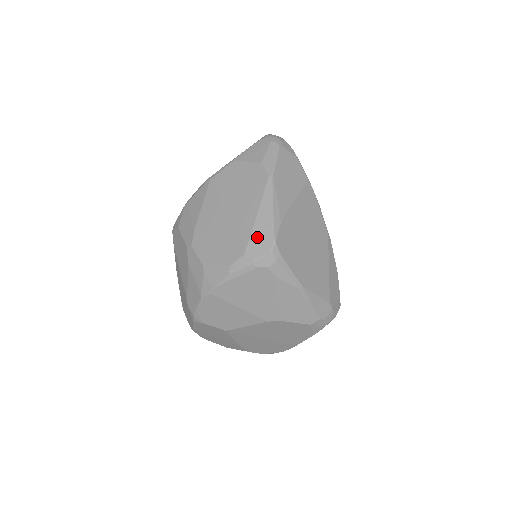
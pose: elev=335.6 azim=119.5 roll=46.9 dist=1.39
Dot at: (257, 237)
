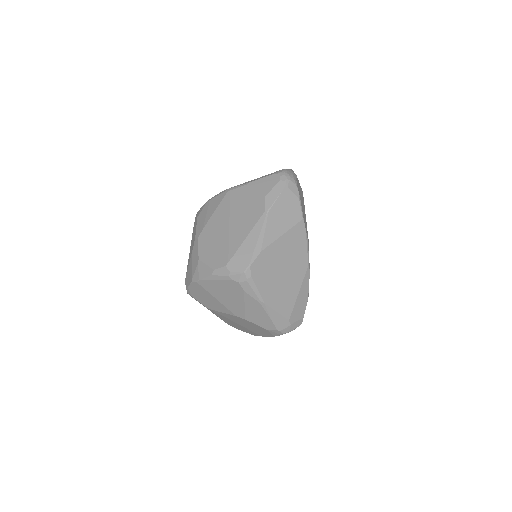
Dot at: (239, 257)
